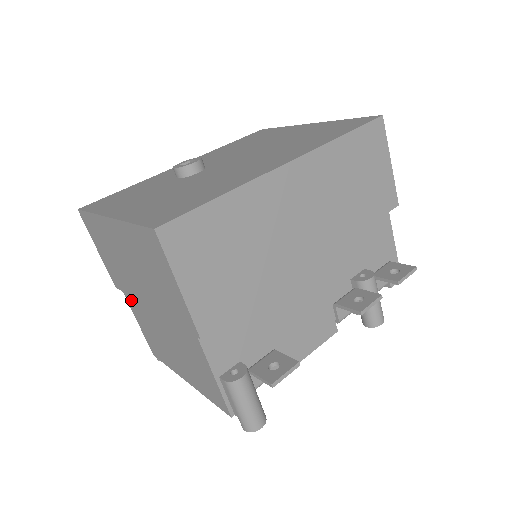
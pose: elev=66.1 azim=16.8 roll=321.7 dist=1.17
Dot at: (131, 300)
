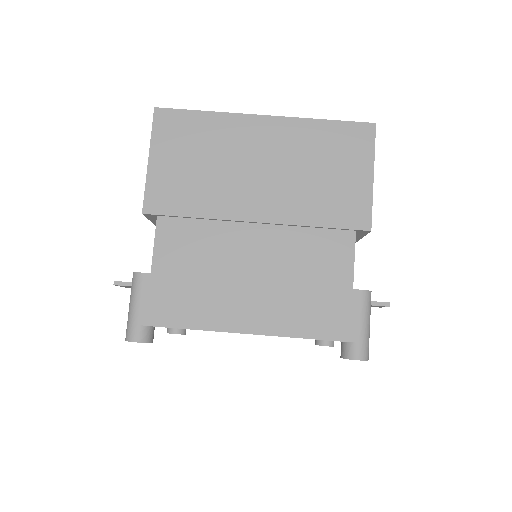
Dot at: (178, 229)
